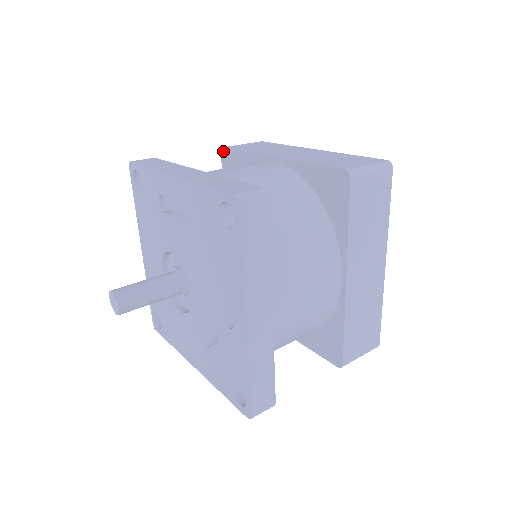
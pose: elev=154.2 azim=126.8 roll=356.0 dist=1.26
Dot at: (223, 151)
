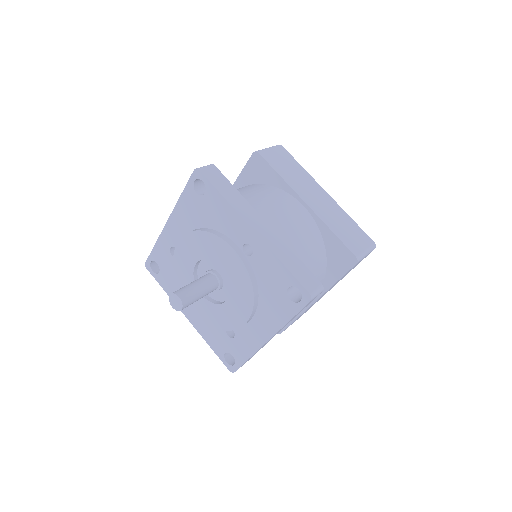
Dot at: occluded
